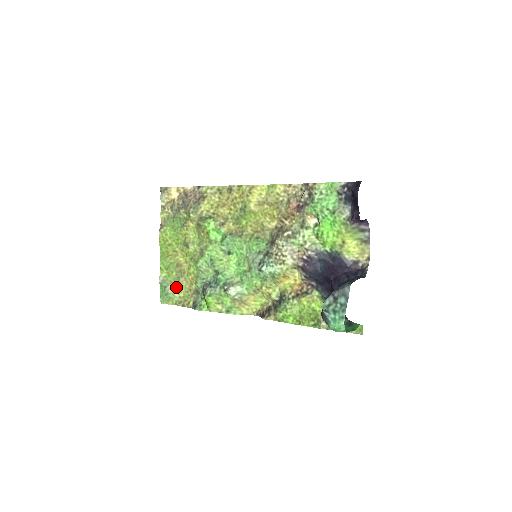
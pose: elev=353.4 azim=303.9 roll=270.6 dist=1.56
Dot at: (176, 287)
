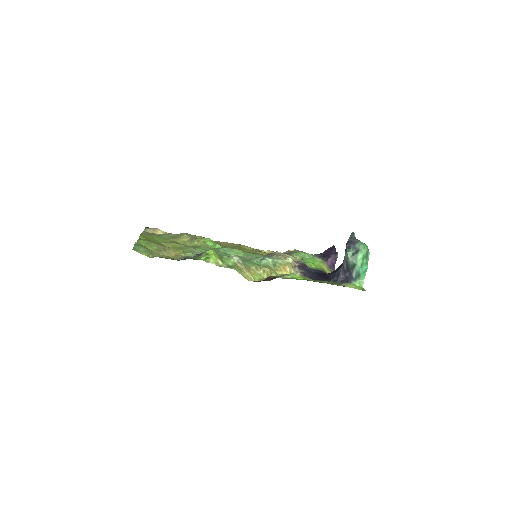
Dot at: (155, 252)
